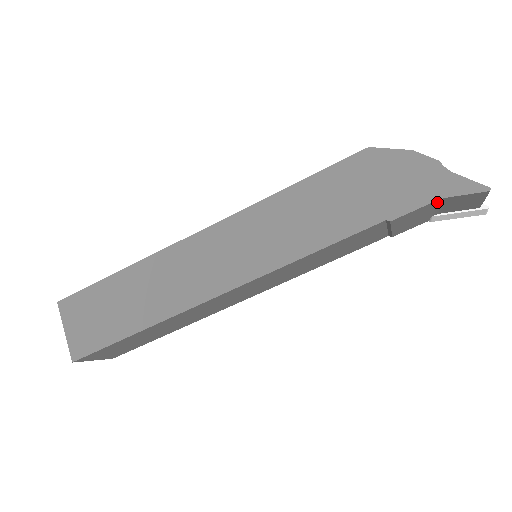
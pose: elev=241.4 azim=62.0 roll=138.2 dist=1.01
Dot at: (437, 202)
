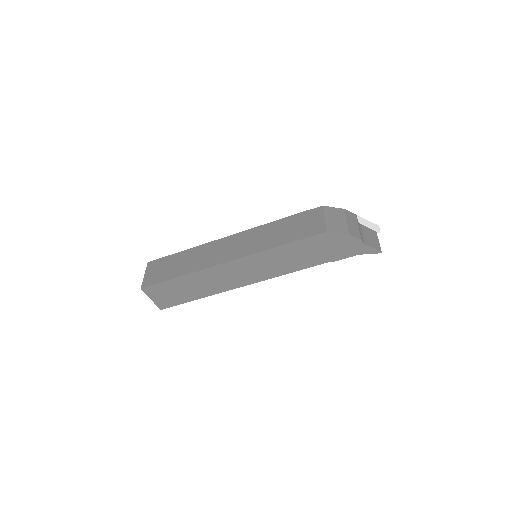
Dot at: occluded
